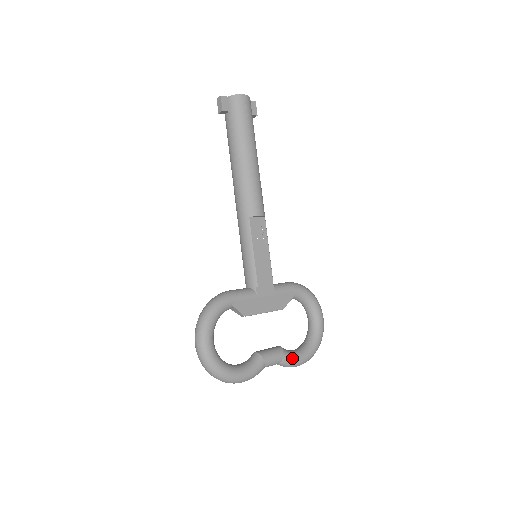
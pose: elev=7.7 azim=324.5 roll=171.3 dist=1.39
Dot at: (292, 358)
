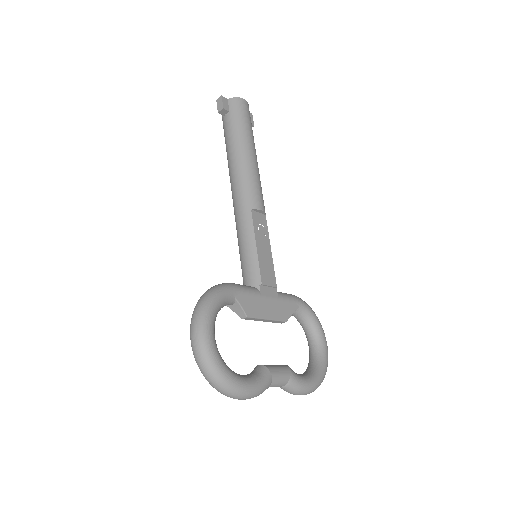
Dot at: (300, 380)
